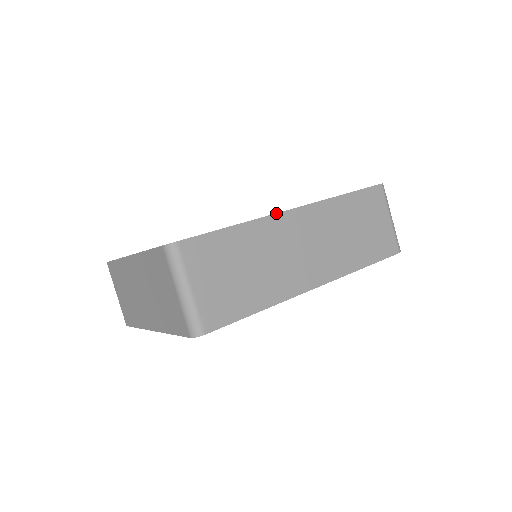
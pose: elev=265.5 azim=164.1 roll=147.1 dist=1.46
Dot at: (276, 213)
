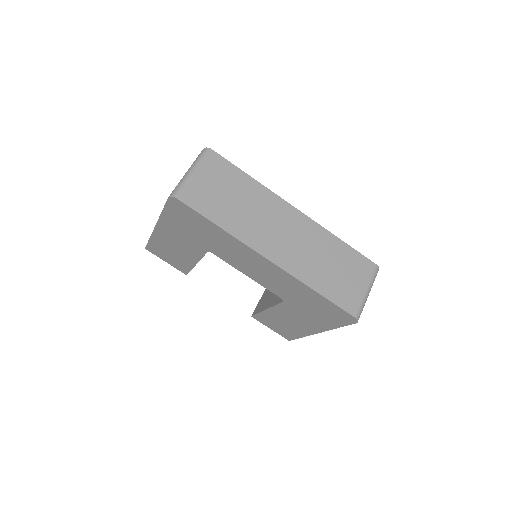
Dot at: occluded
